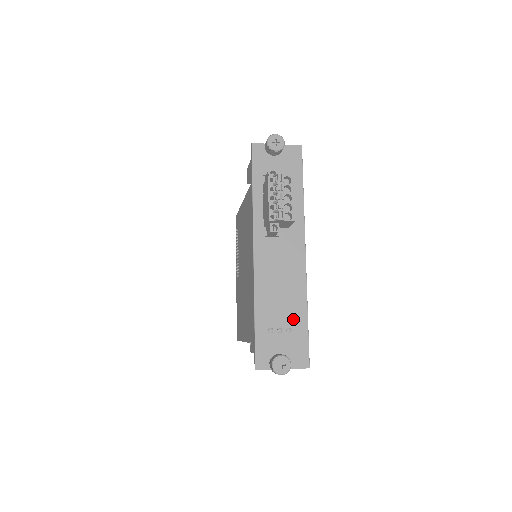
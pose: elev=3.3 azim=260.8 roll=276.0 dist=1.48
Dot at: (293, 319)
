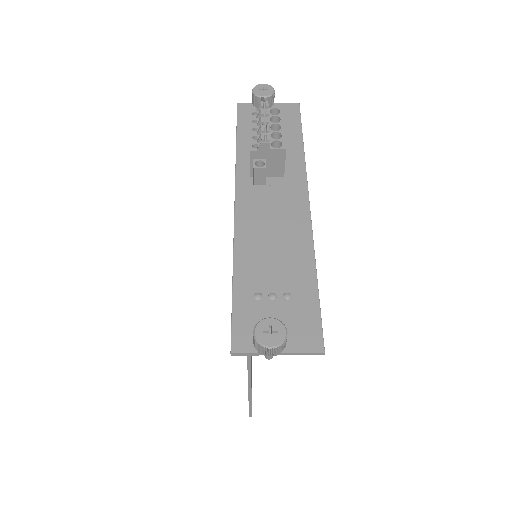
Dot at: (293, 281)
